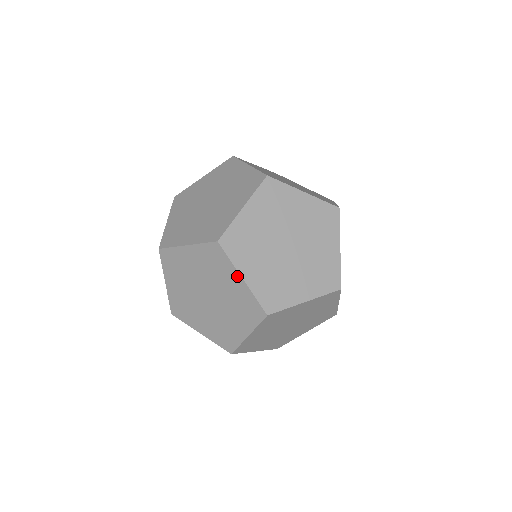
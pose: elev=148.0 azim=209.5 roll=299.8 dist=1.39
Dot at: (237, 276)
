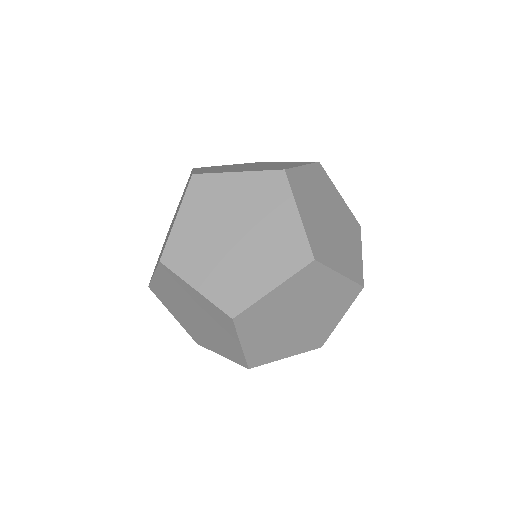
Dot at: (335, 276)
